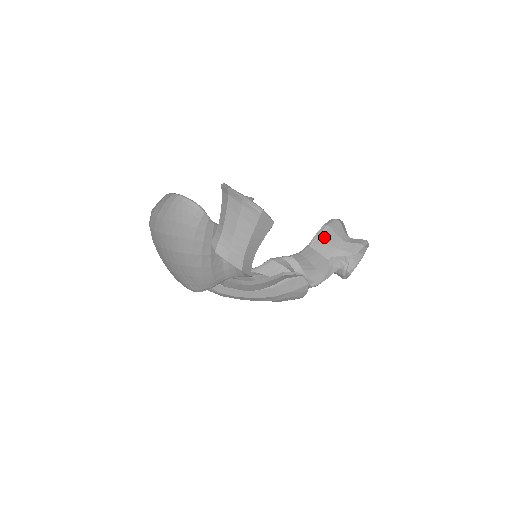
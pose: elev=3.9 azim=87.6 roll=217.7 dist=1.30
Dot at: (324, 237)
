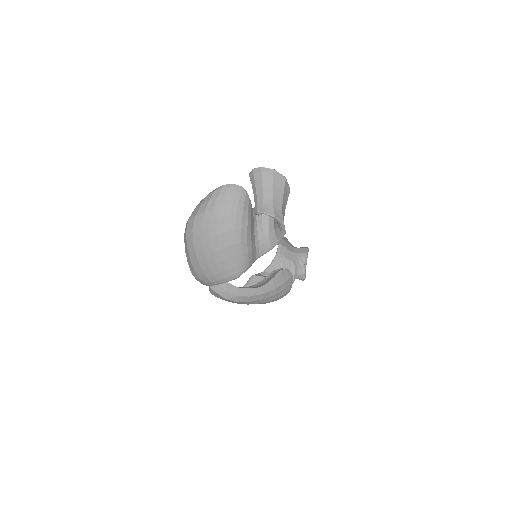
Dot at: (284, 246)
